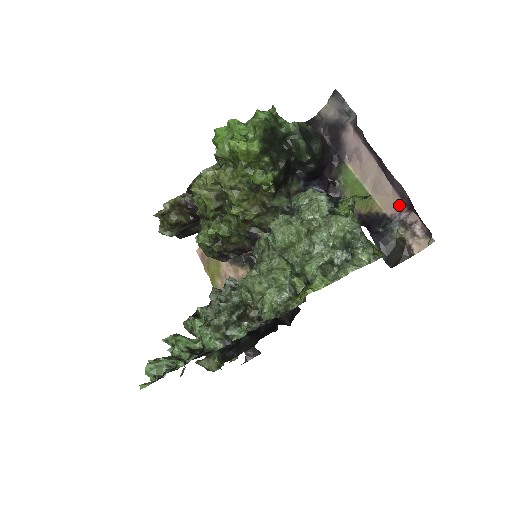
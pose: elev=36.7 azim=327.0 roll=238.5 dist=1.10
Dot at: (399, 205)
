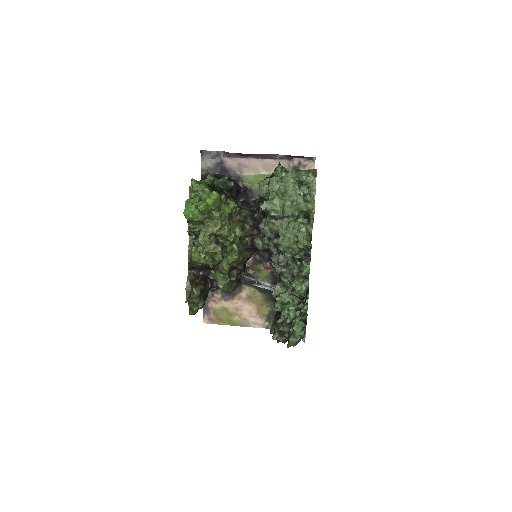
Dot at: (285, 163)
